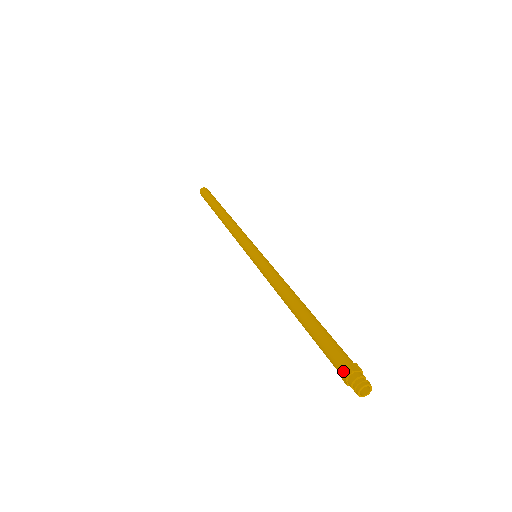
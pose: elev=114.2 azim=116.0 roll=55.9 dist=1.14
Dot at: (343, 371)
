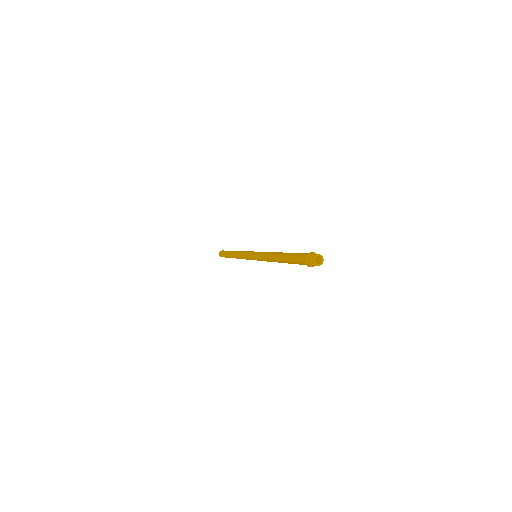
Dot at: (304, 260)
